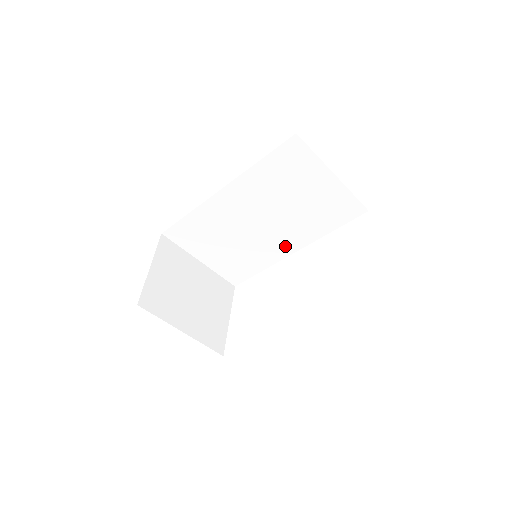
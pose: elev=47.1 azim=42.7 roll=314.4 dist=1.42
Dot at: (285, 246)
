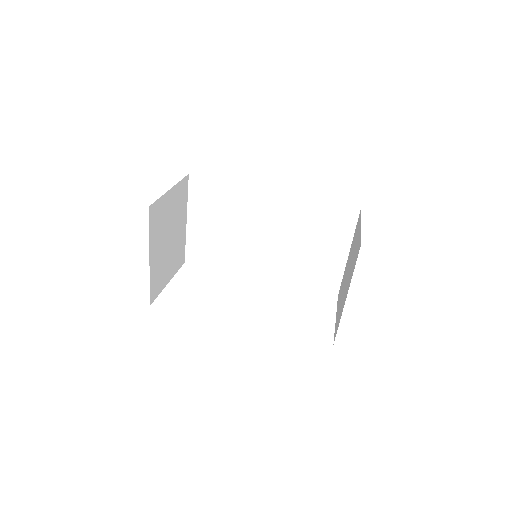
Dot at: (259, 268)
